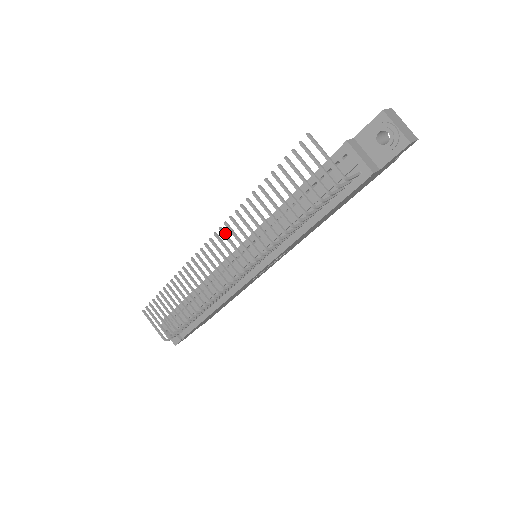
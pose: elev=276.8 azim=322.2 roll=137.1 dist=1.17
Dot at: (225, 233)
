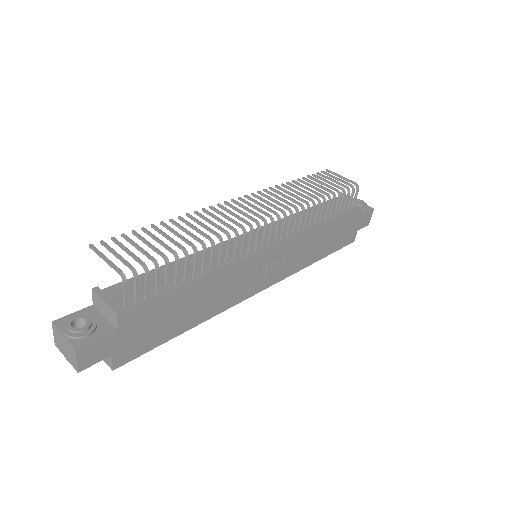
Dot at: (257, 196)
